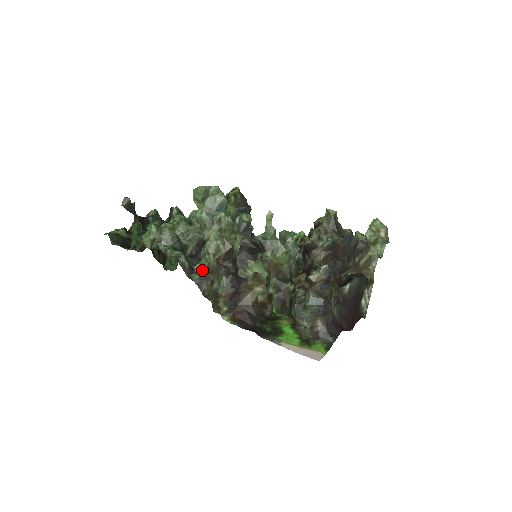
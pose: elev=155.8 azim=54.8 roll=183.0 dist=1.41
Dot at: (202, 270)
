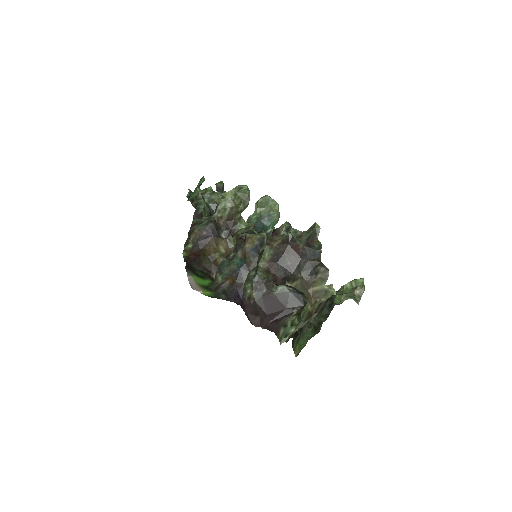
Dot at: (205, 219)
